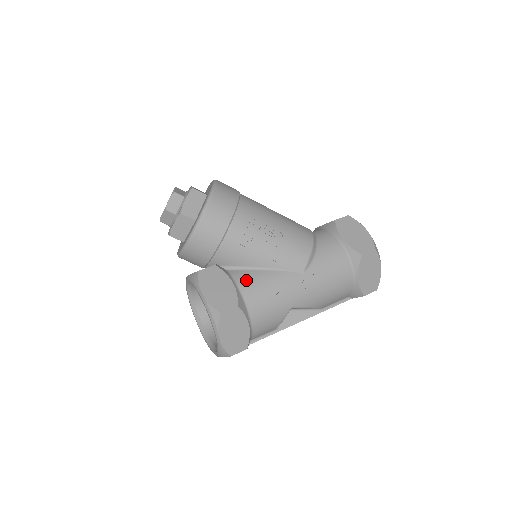
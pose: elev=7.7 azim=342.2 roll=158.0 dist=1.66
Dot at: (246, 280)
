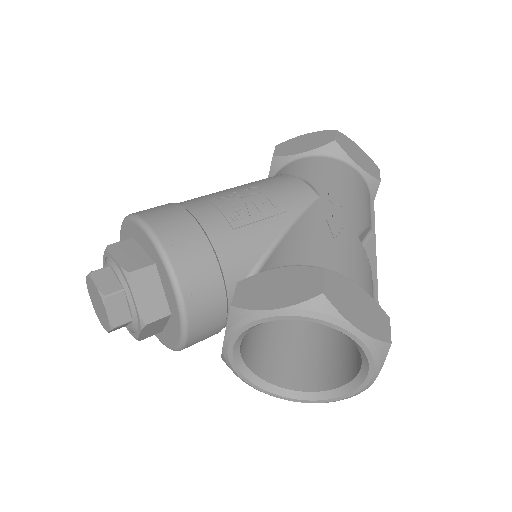
Dot at: (288, 254)
